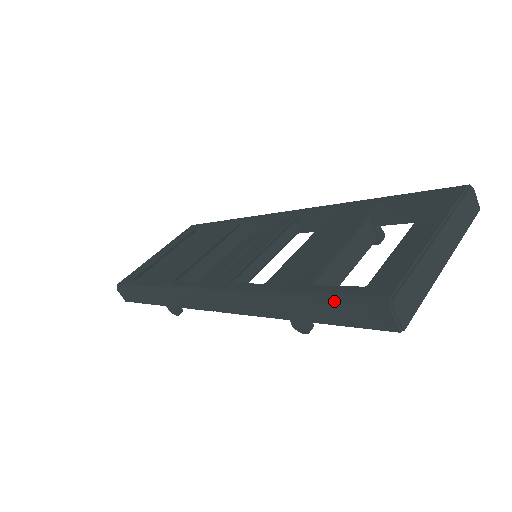
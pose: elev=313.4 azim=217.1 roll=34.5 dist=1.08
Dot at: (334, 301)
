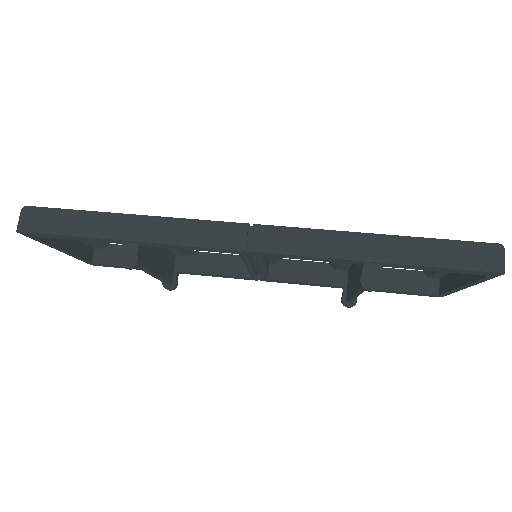
Dot at: (446, 241)
